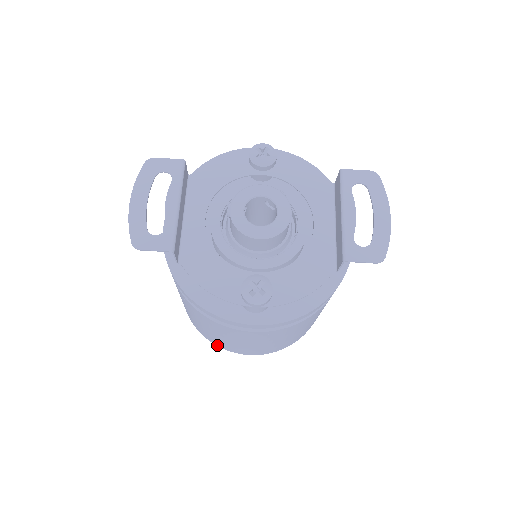
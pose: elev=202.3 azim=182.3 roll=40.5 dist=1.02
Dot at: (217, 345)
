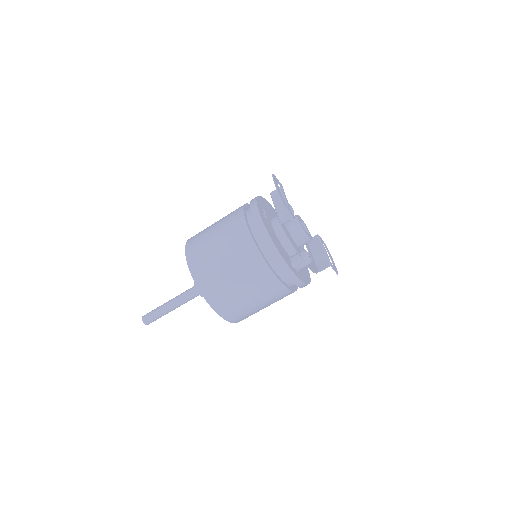
Dot at: (208, 300)
